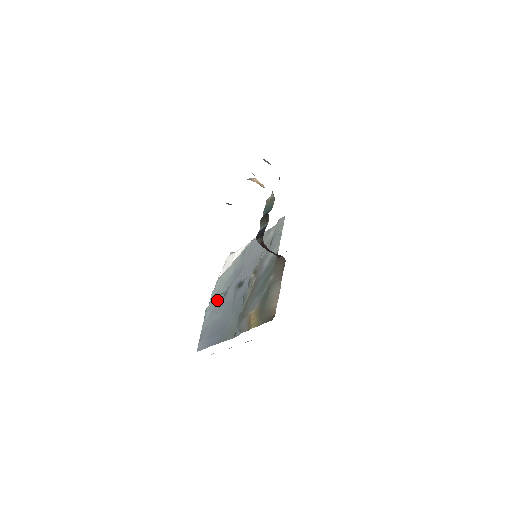
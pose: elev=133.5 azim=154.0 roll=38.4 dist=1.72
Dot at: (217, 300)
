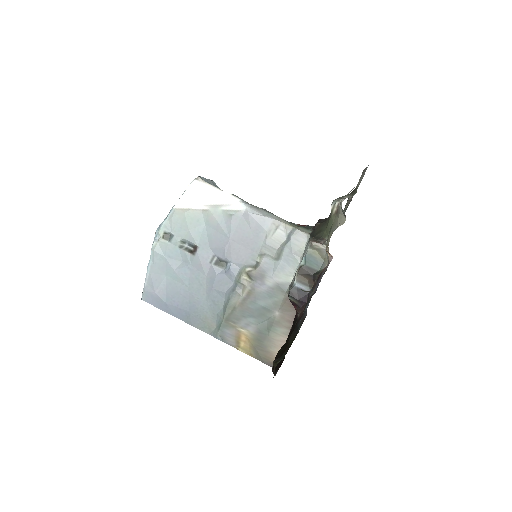
Dot at: (175, 248)
